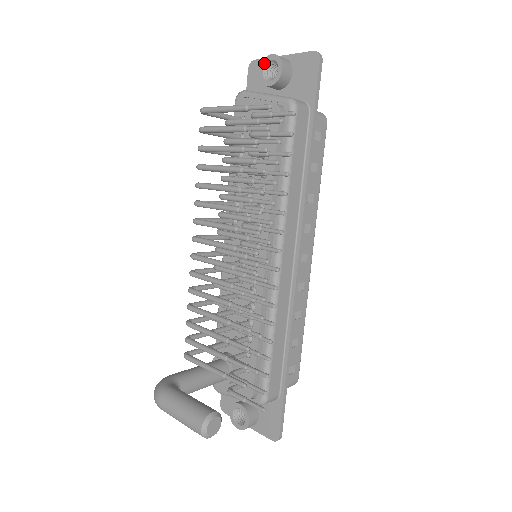
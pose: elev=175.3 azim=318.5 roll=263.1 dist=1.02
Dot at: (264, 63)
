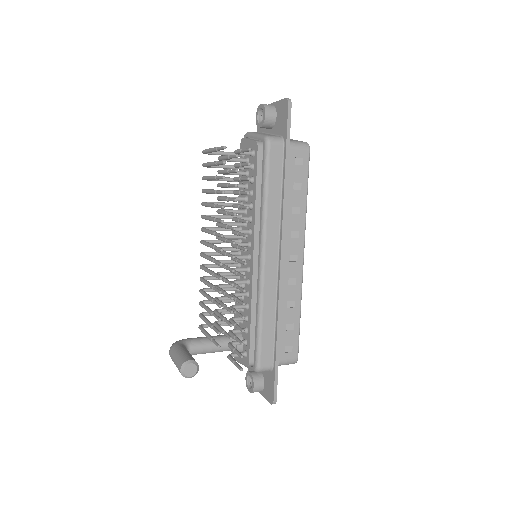
Dot at: (258, 111)
